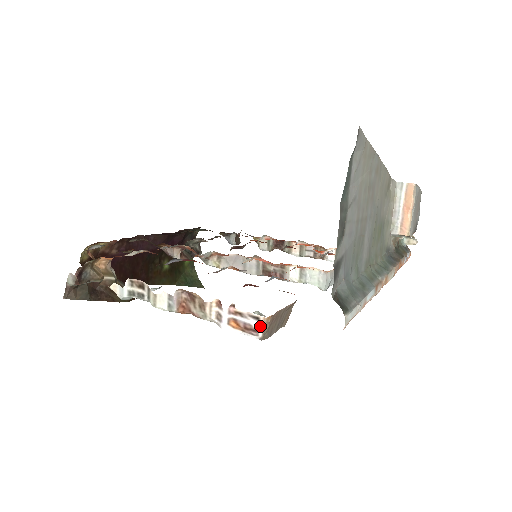
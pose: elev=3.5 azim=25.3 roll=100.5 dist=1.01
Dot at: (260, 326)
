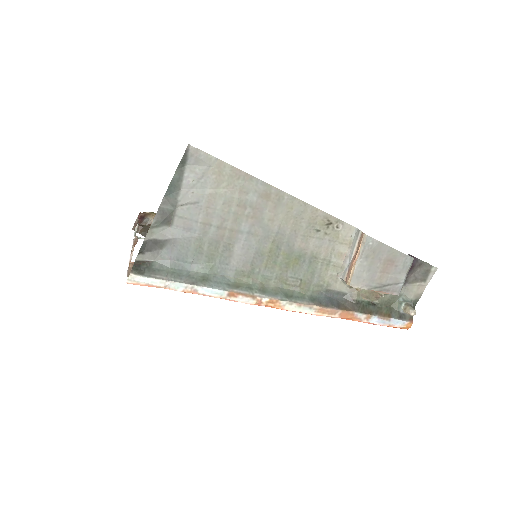
Dot at: (128, 269)
